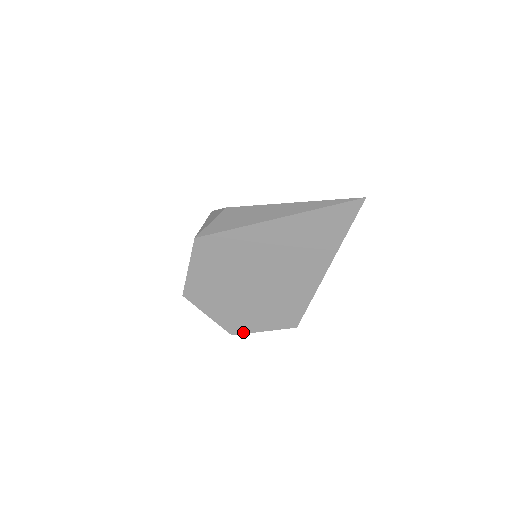
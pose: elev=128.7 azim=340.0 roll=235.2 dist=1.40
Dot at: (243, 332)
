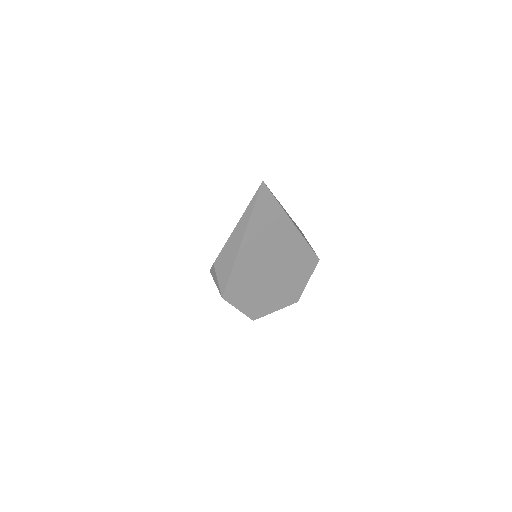
Dot at: (300, 294)
